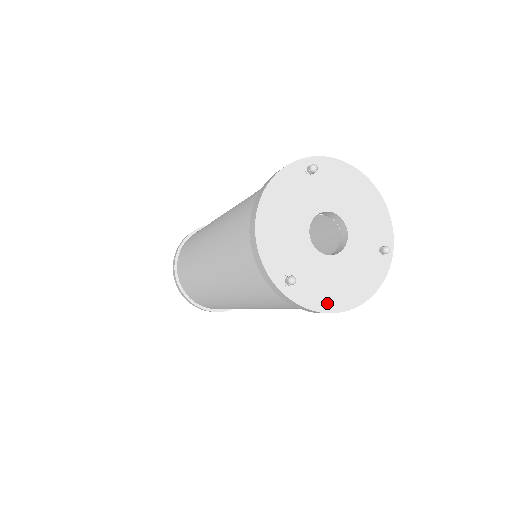
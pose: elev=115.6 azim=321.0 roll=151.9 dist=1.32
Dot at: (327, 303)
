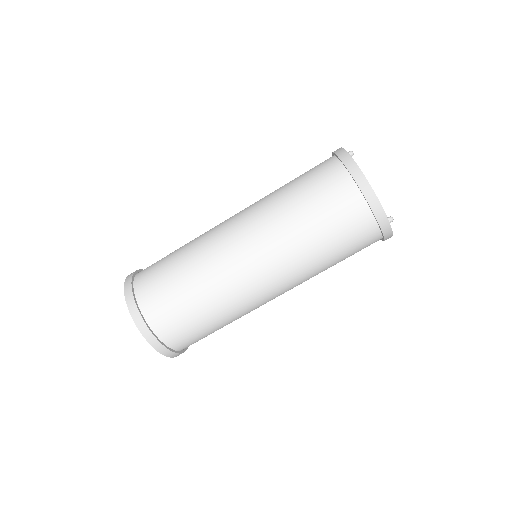
Dot at: occluded
